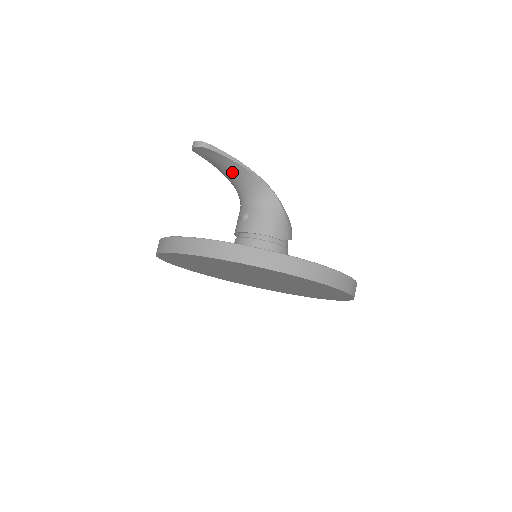
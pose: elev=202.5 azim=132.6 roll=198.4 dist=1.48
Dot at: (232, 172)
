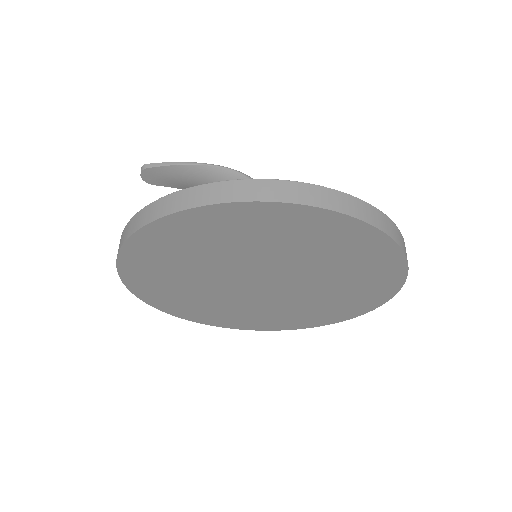
Dot at: (192, 181)
